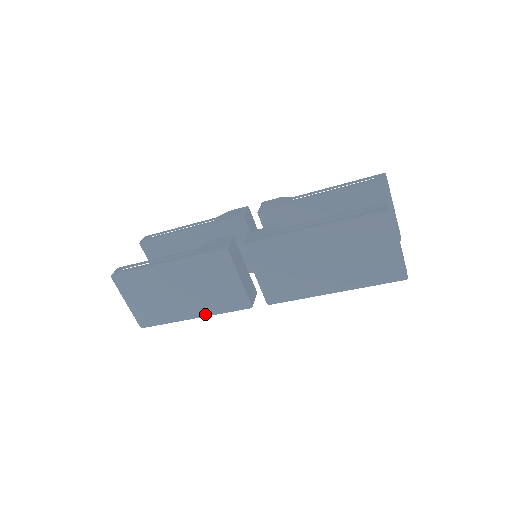
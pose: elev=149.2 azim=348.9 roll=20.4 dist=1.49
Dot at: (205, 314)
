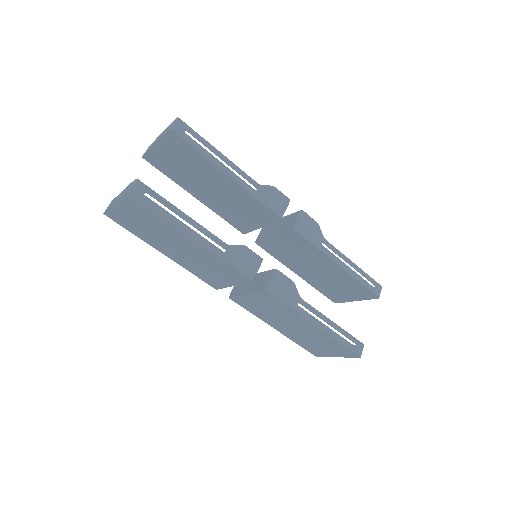
Dot at: (176, 261)
